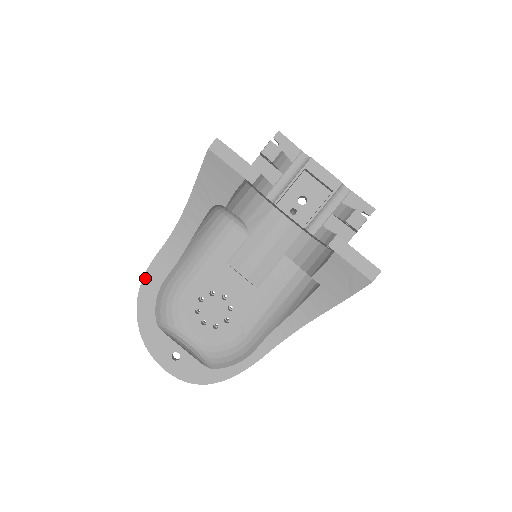
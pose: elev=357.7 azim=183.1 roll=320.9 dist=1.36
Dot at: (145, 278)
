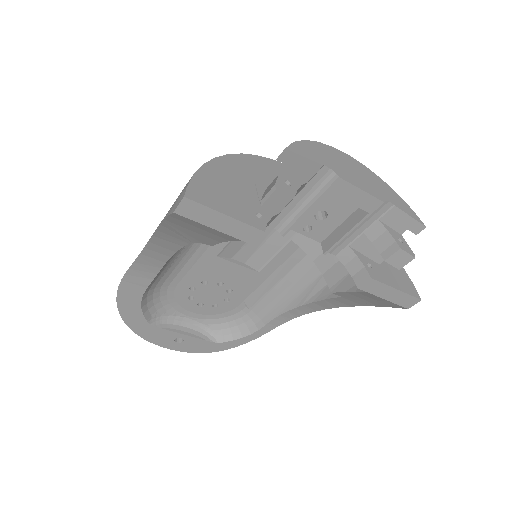
Dot at: (120, 293)
